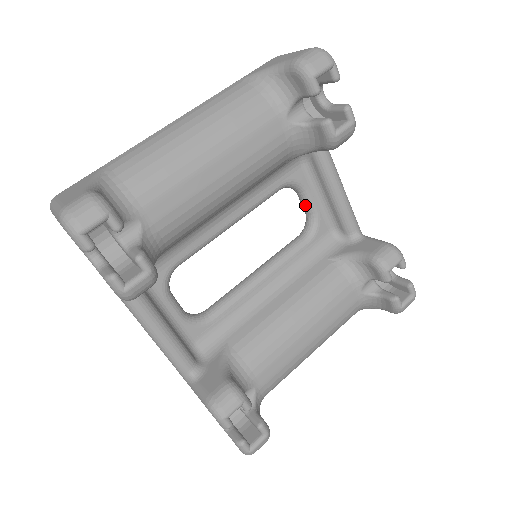
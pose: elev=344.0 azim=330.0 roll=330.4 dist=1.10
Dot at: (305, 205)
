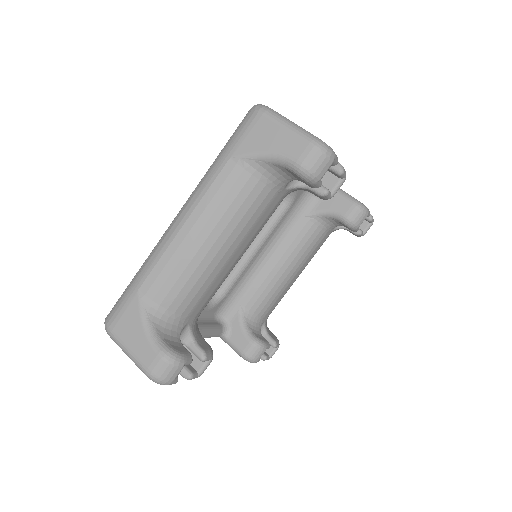
Dot at: occluded
